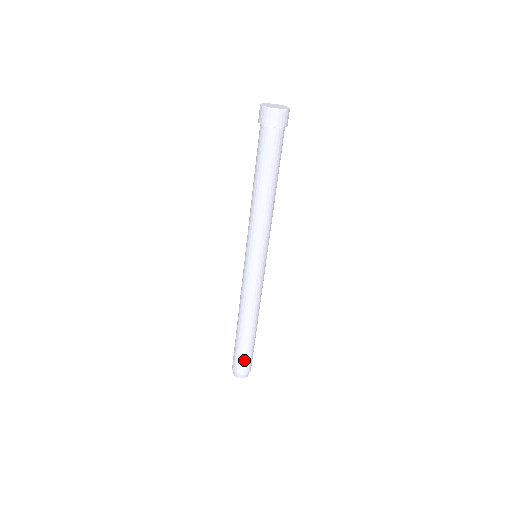
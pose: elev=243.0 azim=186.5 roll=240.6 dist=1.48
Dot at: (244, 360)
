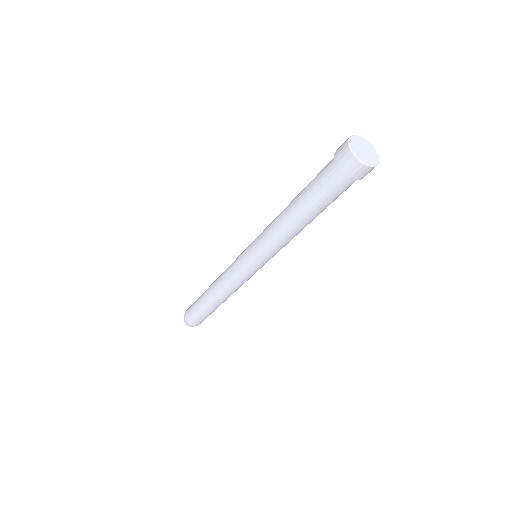
Dot at: (194, 314)
